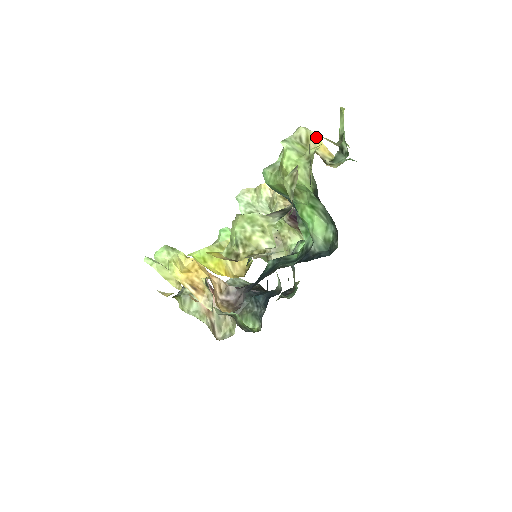
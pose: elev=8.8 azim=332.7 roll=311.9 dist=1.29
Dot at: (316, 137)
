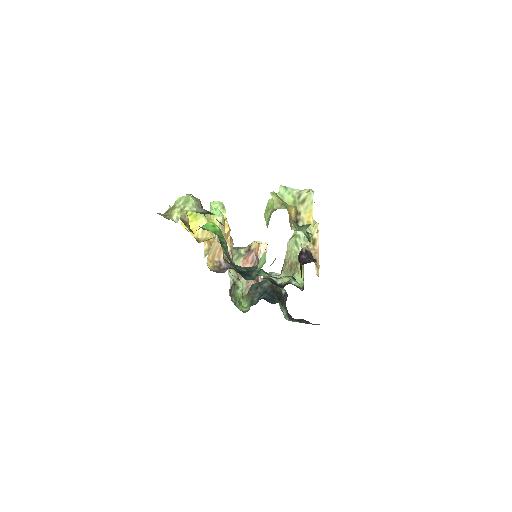
Dot at: (270, 192)
